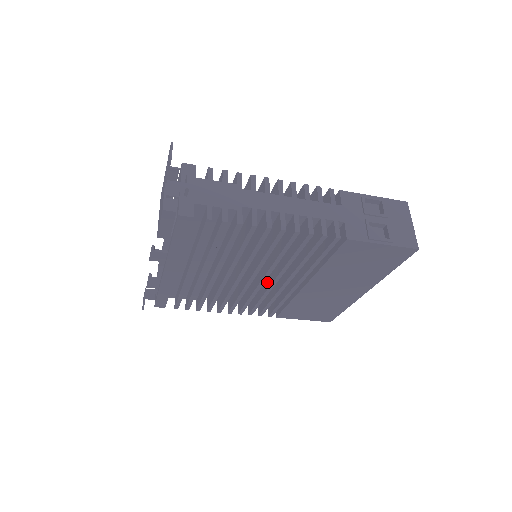
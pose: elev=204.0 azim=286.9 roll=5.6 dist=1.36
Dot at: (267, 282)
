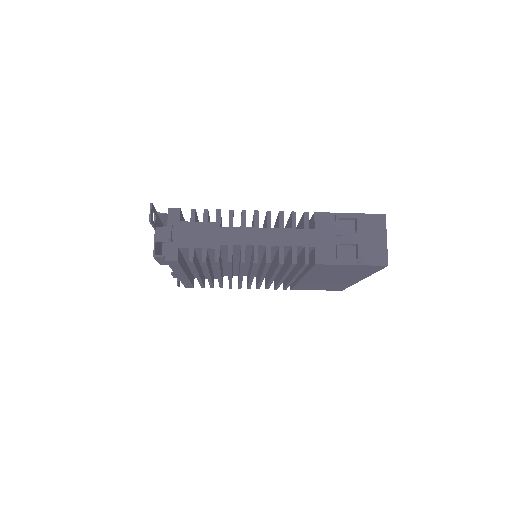
Dot at: (269, 275)
